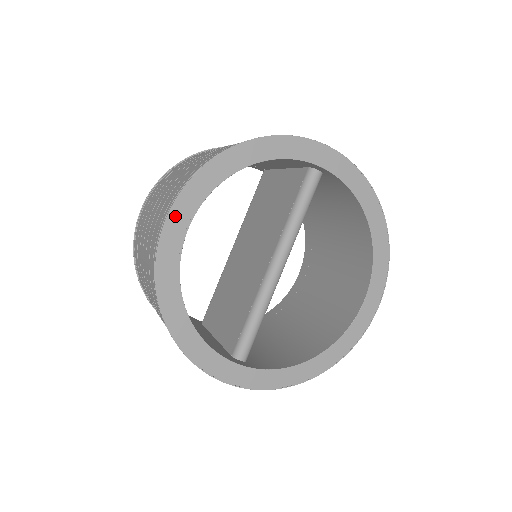
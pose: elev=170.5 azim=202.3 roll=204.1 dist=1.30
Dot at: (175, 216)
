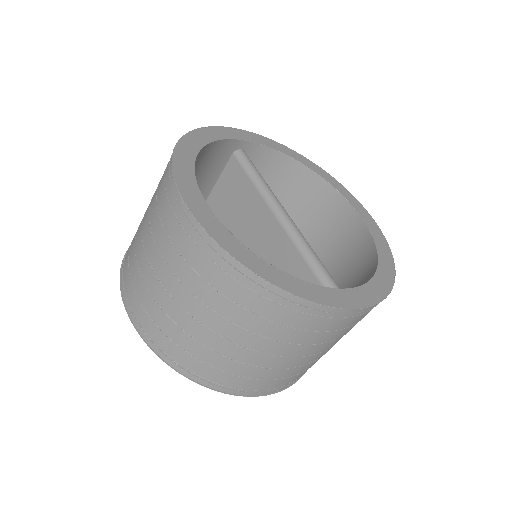
Dot at: (187, 195)
